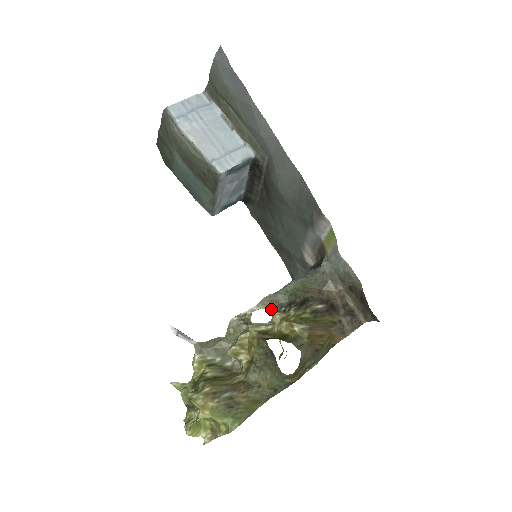
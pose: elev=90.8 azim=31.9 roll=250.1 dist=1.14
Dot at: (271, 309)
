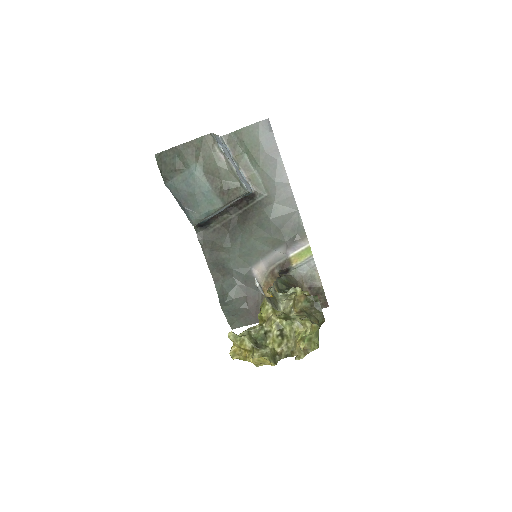
Dot at: (278, 290)
